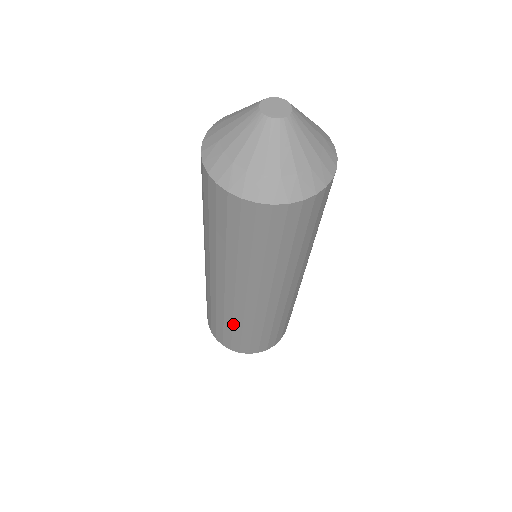
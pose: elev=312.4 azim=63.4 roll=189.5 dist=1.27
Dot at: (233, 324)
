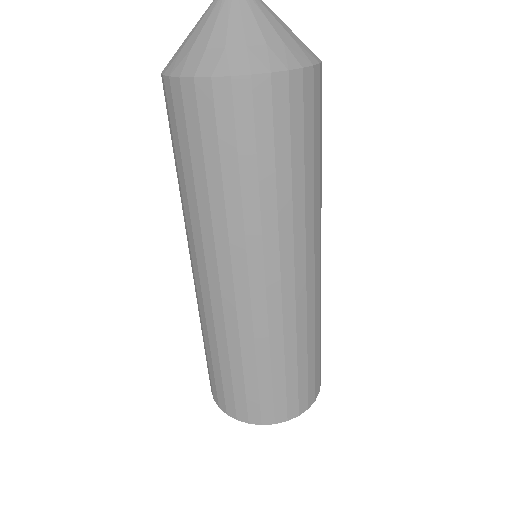
Dot at: (218, 350)
